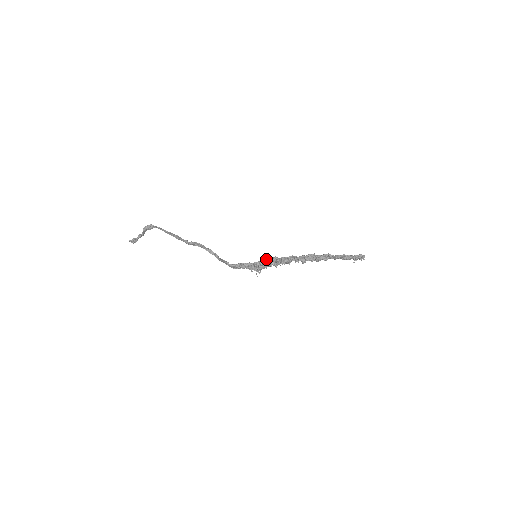
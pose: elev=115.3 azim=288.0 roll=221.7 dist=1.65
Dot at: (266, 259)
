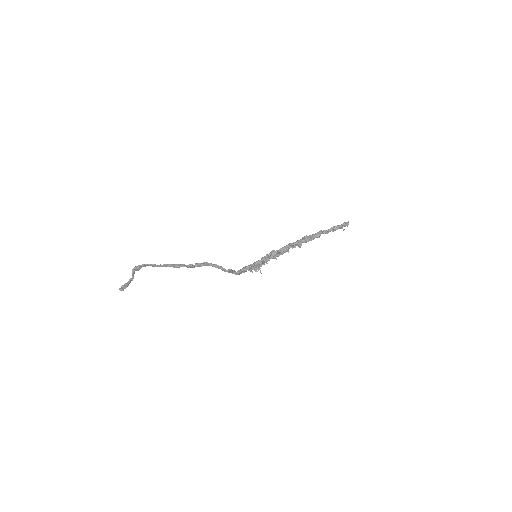
Dot at: (268, 255)
